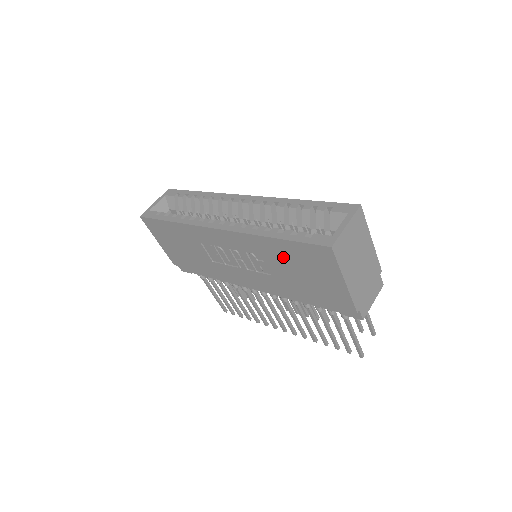
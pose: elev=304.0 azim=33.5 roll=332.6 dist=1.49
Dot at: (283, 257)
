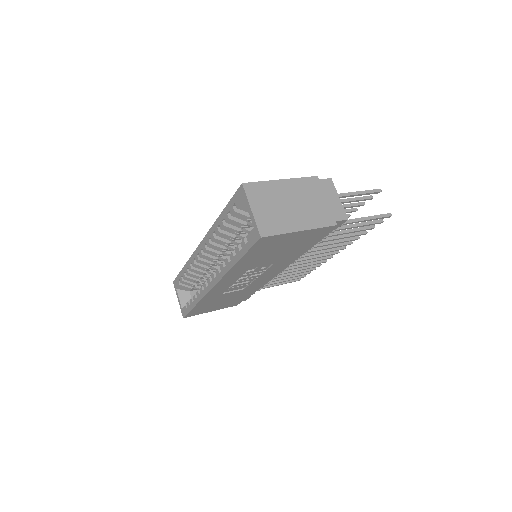
Dot at: (258, 259)
